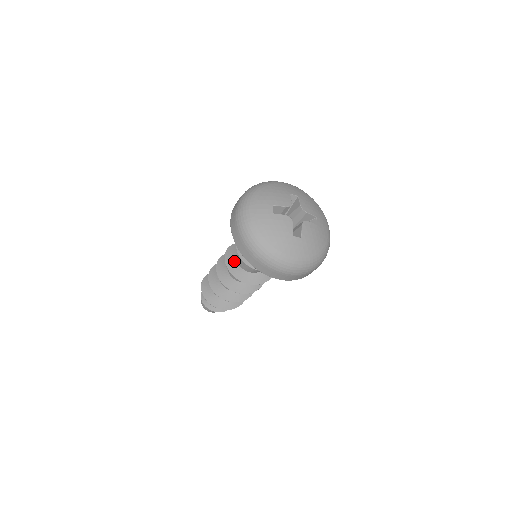
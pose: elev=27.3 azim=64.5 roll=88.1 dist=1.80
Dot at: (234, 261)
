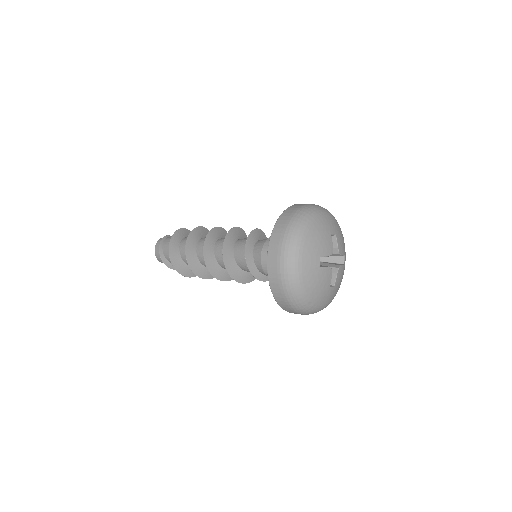
Dot at: (232, 259)
